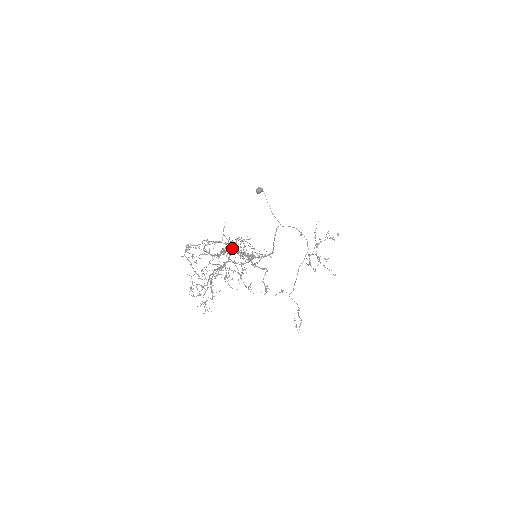
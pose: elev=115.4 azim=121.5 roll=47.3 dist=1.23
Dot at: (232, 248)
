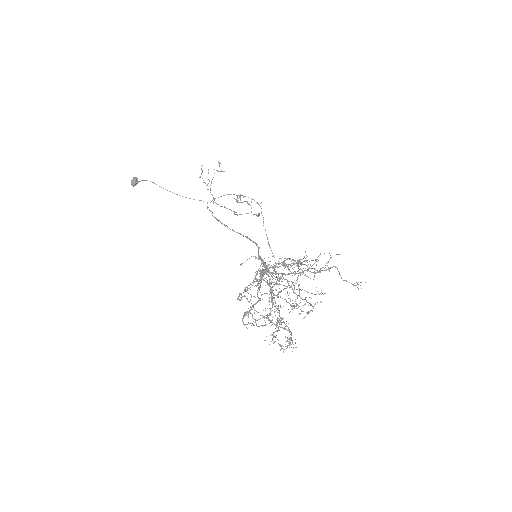
Dot at: (280, 276)
